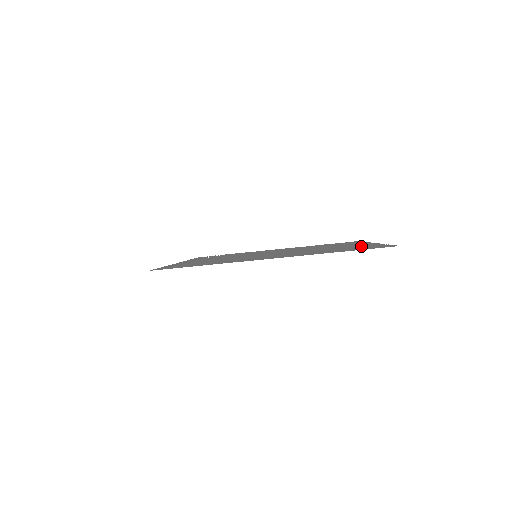
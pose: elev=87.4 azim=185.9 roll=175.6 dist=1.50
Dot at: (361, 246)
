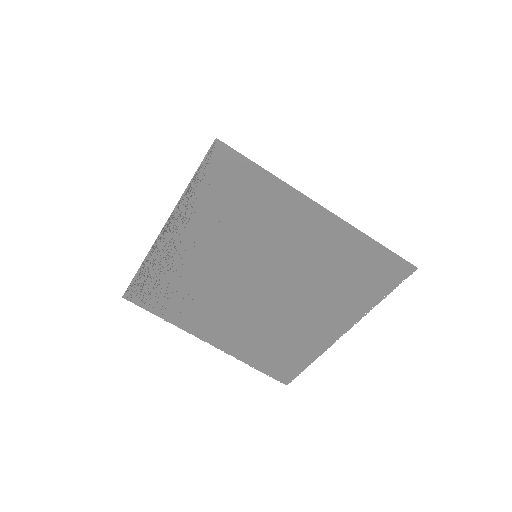
Dot at: (357, 294)
